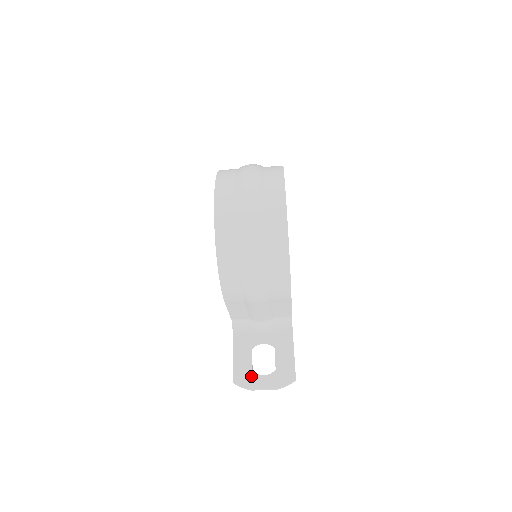
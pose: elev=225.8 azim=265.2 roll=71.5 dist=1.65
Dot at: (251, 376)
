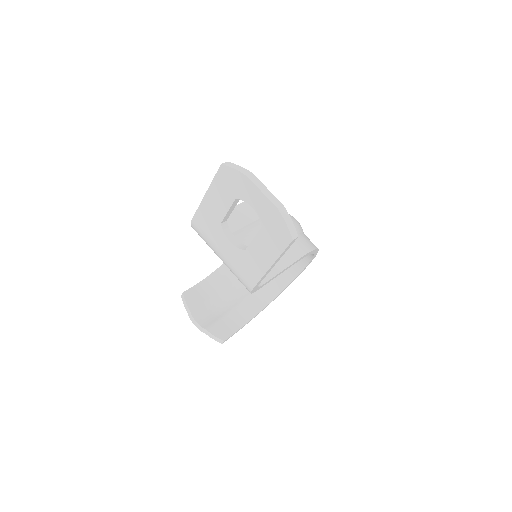
Dot at: occluded
